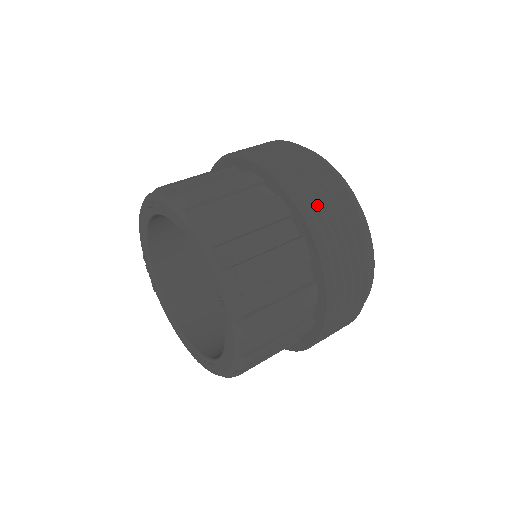
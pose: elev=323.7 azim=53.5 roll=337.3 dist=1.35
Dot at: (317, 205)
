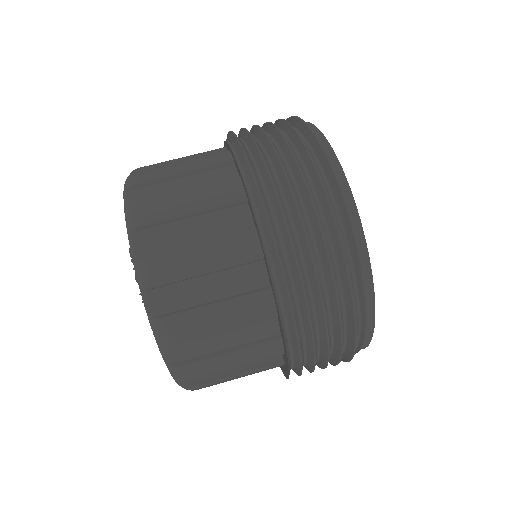
Dot at: (314, 363)
